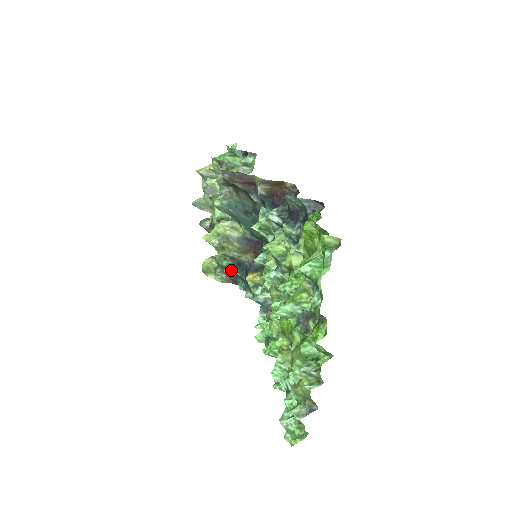
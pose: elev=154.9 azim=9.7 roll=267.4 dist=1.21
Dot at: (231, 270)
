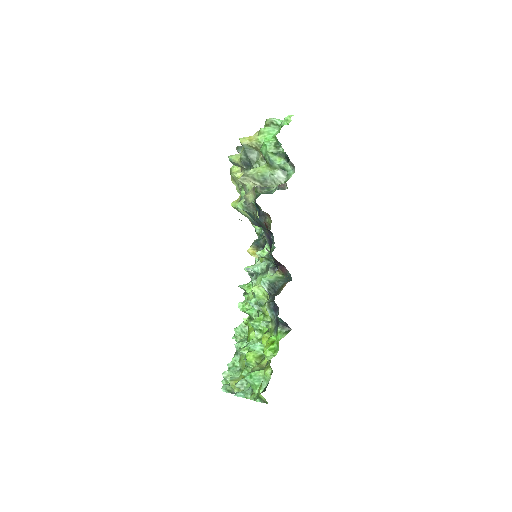
Dot at: occluded
